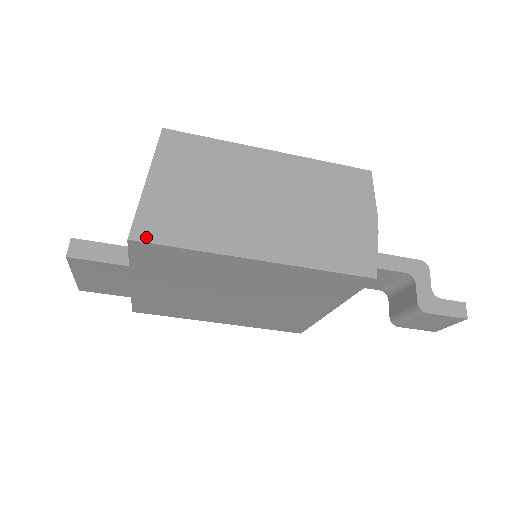
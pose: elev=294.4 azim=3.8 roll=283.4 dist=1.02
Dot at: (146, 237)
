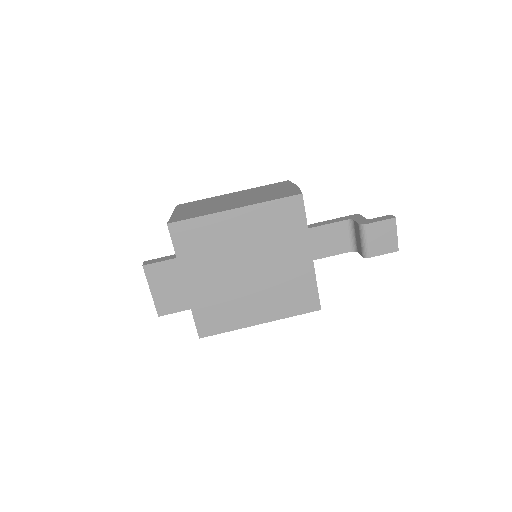
Dot at: (176, 221)
